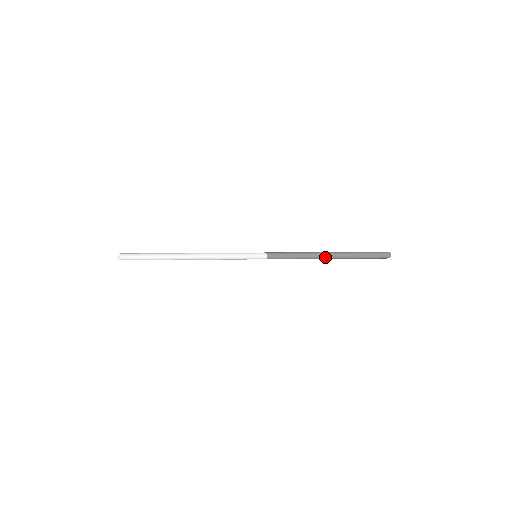
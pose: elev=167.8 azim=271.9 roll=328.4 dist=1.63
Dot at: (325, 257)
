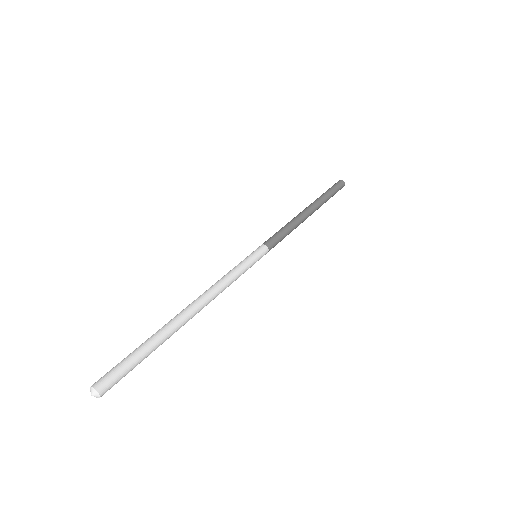
Dot at: (309, 213)
